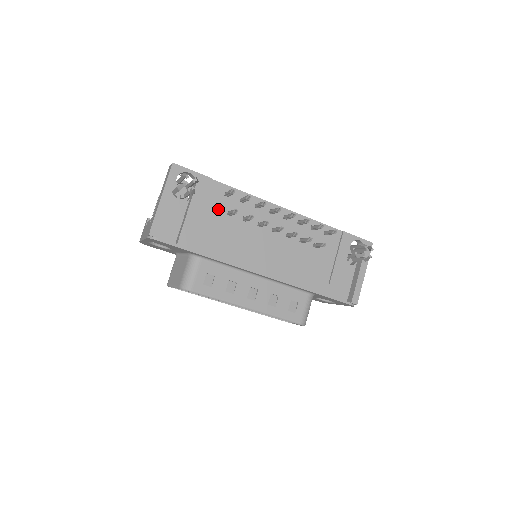
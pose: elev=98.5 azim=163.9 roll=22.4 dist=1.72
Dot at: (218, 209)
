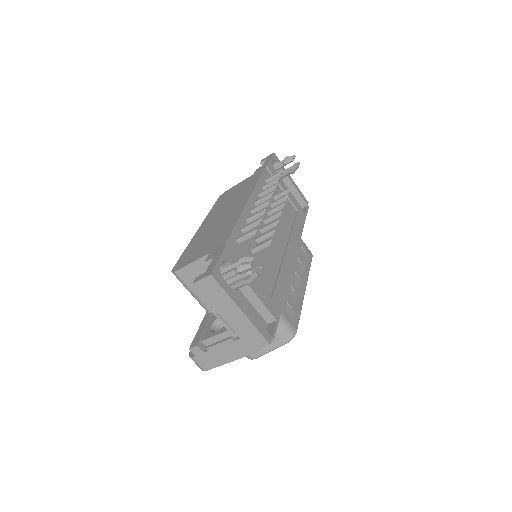
Dot at: occluded
